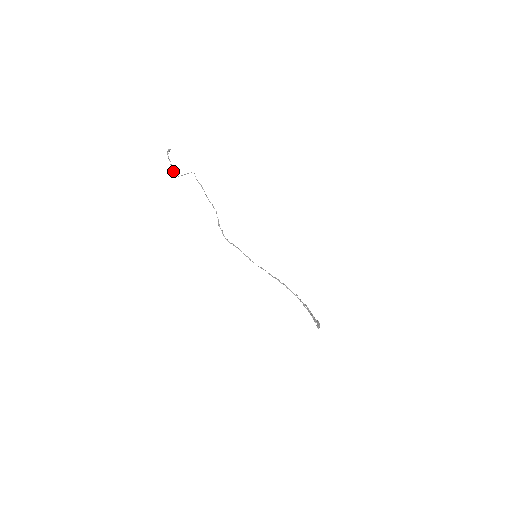
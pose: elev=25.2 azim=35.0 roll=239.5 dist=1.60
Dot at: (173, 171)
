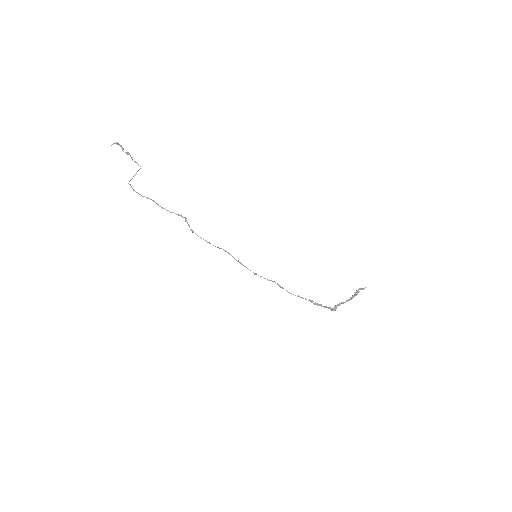
Dot at: occluded
